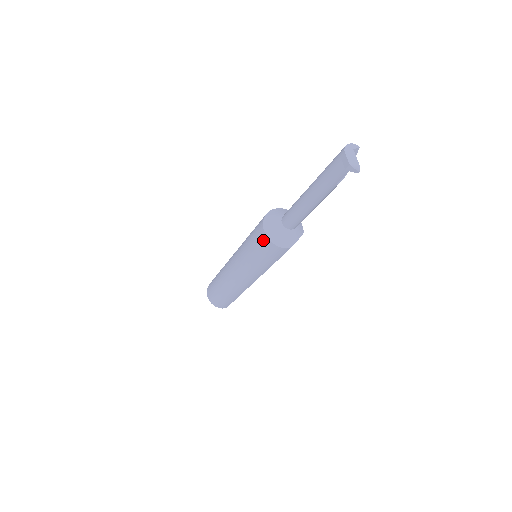
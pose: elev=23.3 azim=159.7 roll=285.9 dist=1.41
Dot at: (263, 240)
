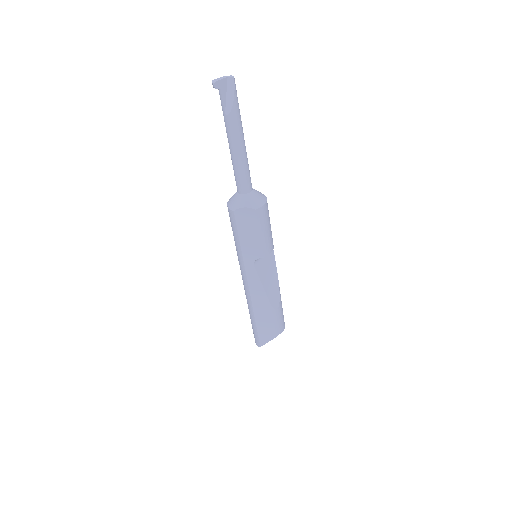
Dot at: occluded
